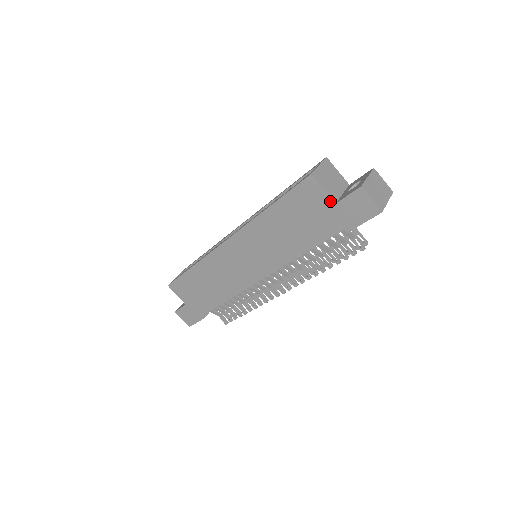
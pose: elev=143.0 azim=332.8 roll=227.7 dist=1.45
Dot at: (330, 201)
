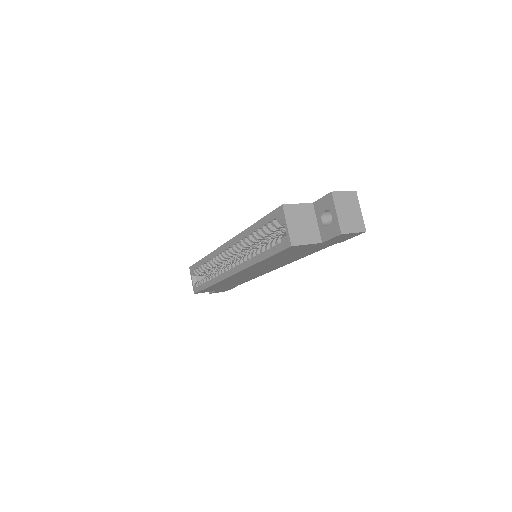
Dot at: (316, 244)
